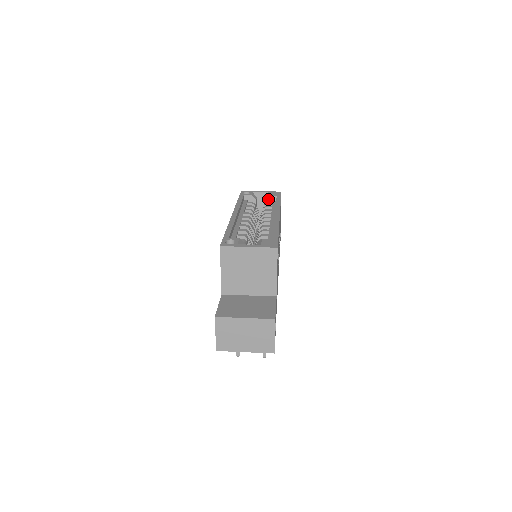
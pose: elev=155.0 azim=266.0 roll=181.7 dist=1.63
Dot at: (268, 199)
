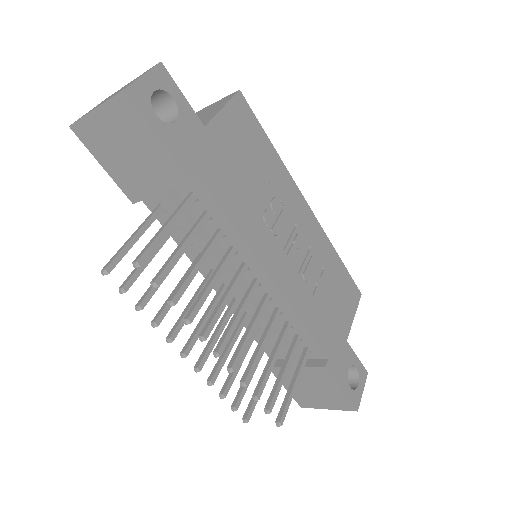
Dot at: occluded
